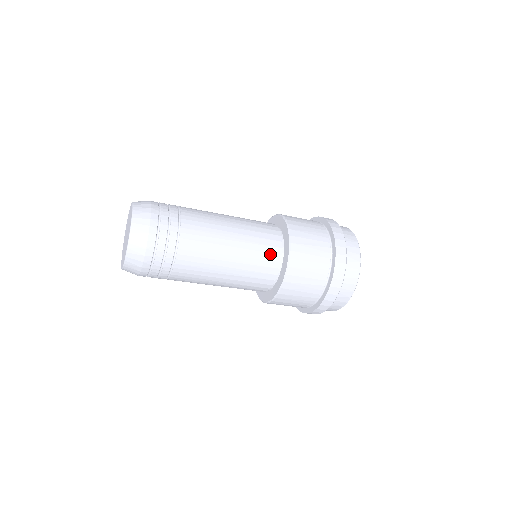
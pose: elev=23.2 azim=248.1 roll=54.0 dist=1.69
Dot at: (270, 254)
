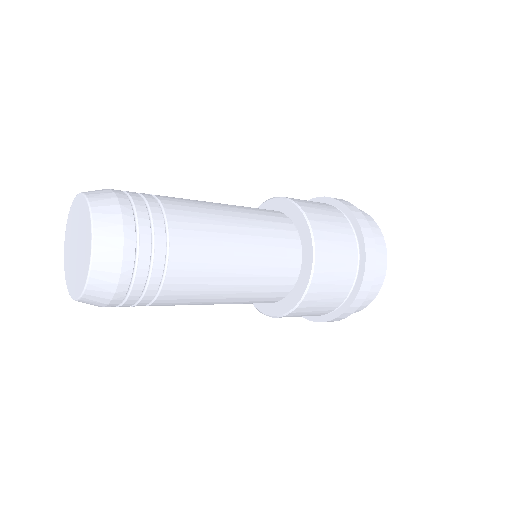
Dot at: (286, 240)
